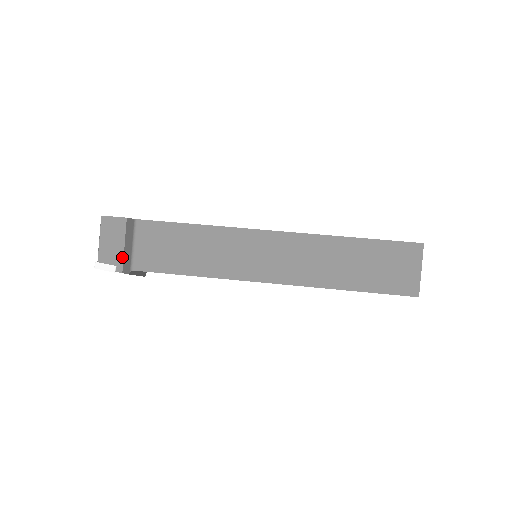
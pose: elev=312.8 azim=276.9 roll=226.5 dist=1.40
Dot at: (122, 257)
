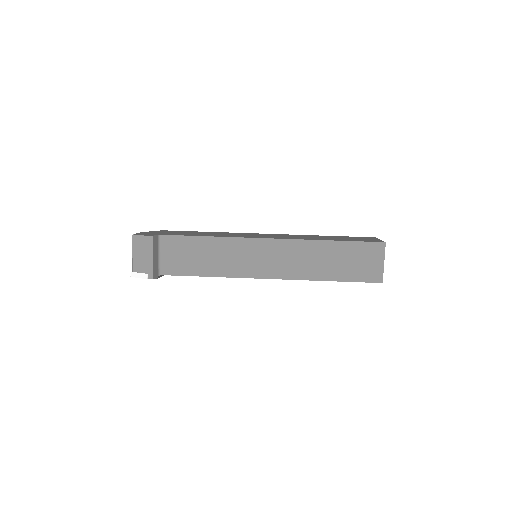
Dot at: (152, 267)
